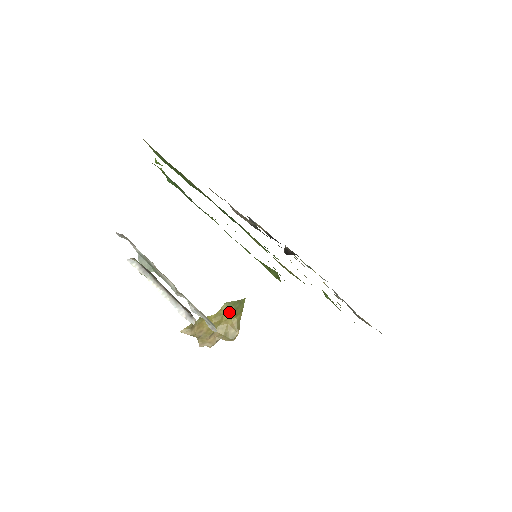
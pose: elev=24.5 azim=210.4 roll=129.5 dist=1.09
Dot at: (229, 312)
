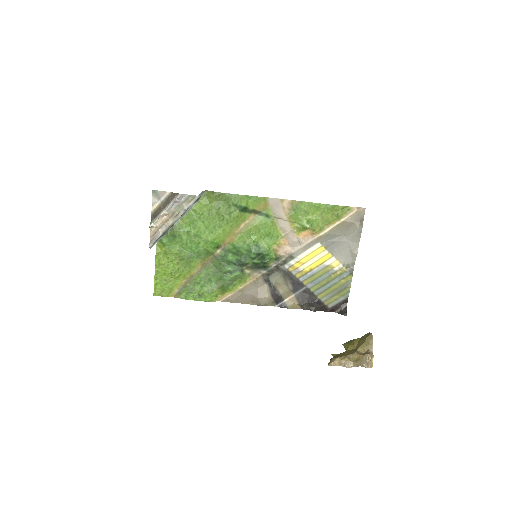
Dot at: (351, 342)
